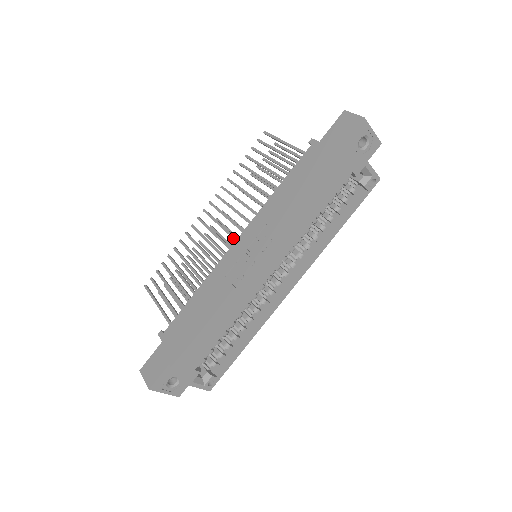
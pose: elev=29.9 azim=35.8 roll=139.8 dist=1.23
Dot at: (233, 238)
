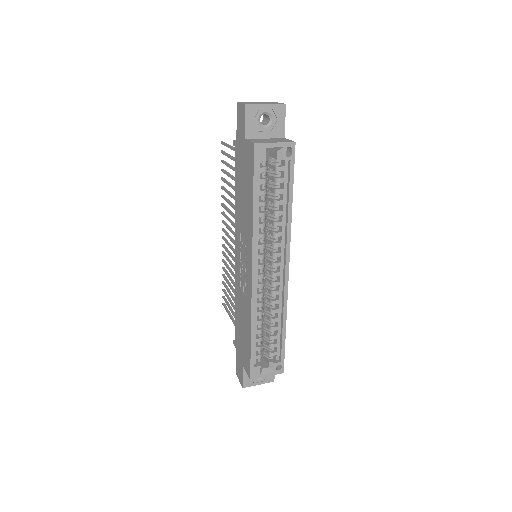
Dot at: occluded
